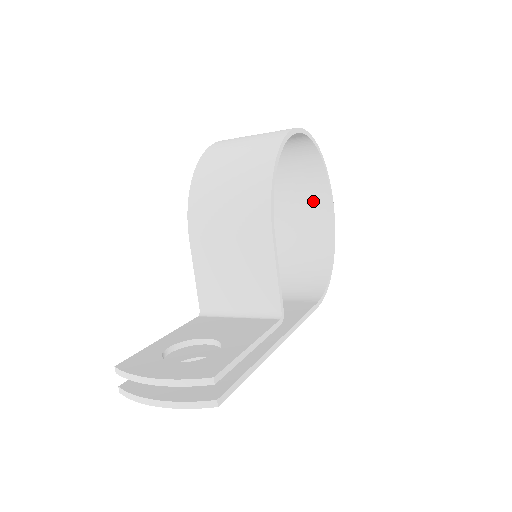
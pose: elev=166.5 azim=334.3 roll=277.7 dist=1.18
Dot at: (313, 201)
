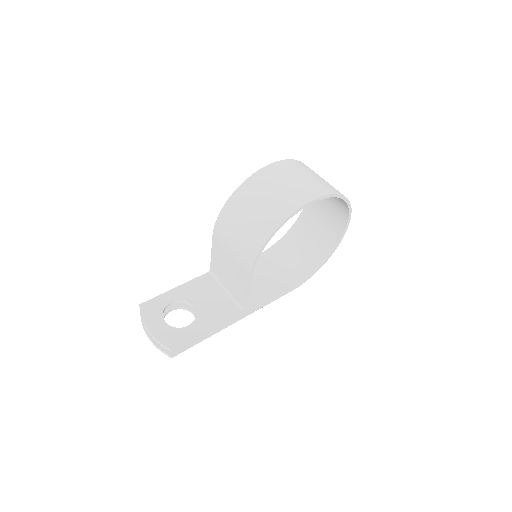
Dot at: (337, 212)
